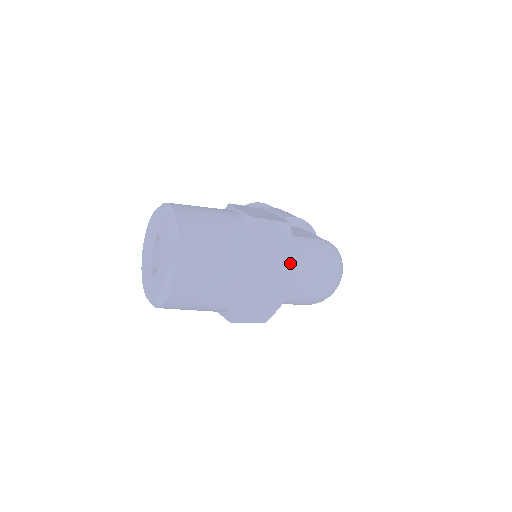
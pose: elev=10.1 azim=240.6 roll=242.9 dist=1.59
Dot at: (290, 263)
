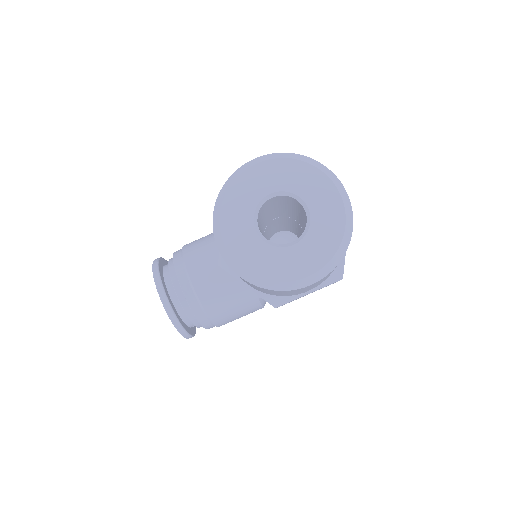
Dot at: occluded
